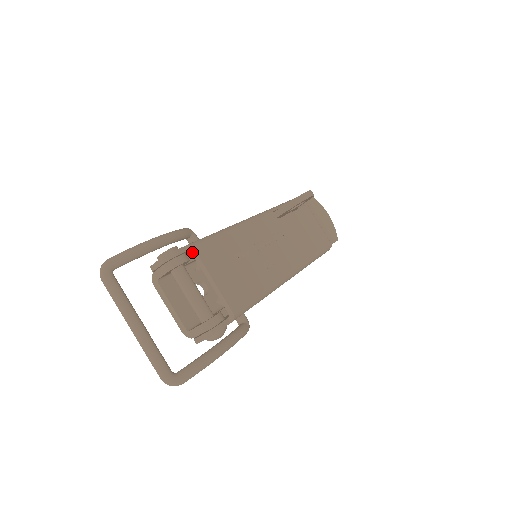
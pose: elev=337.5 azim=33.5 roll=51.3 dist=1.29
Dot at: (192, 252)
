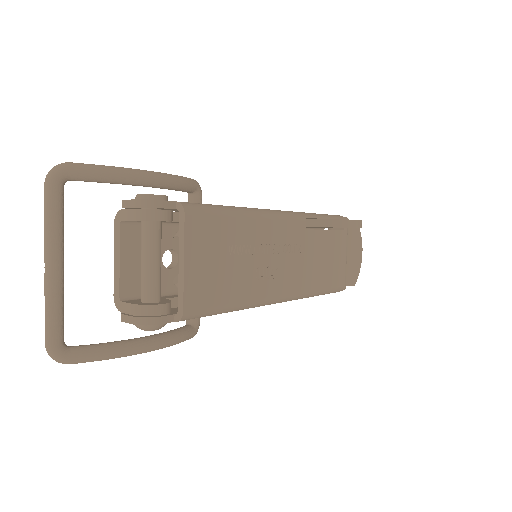
Dot at: (180, 214)
